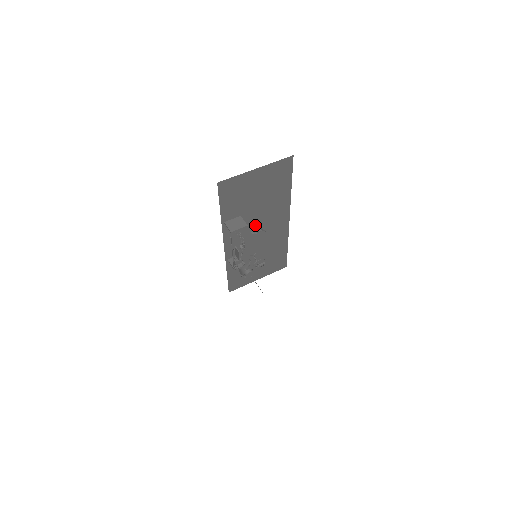
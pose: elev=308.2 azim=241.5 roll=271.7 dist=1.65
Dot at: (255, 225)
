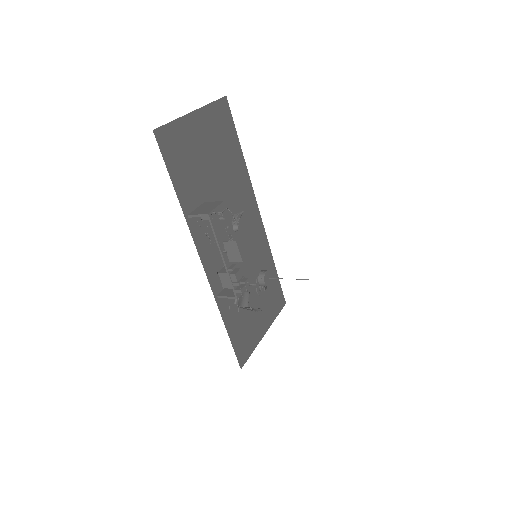
Dot at: occluded
